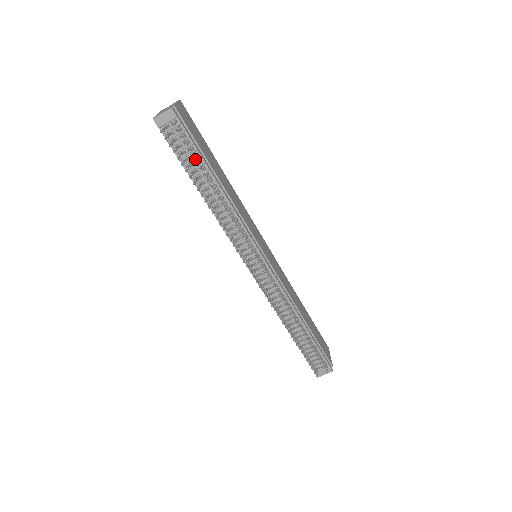
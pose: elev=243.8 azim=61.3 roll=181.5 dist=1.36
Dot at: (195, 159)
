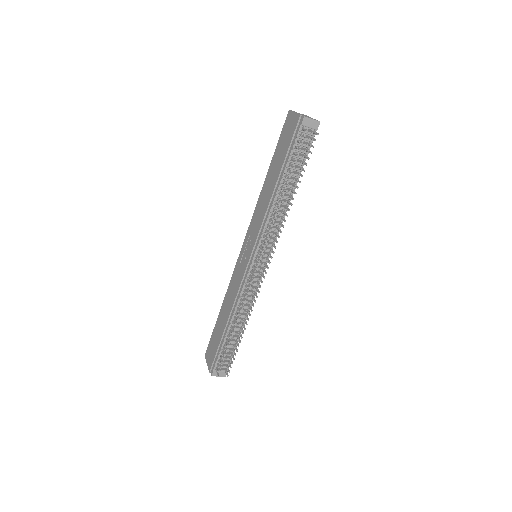
Dot at: (299, 164)
